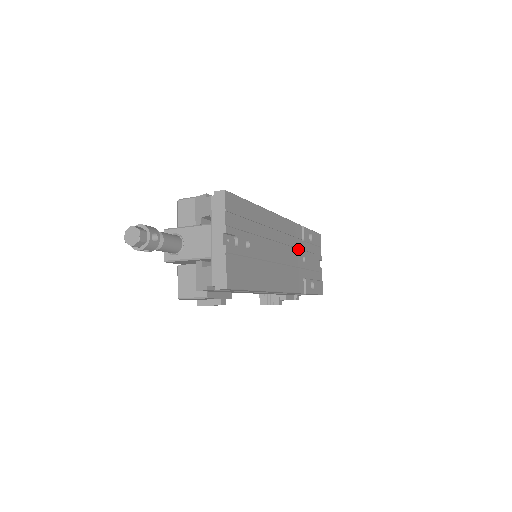
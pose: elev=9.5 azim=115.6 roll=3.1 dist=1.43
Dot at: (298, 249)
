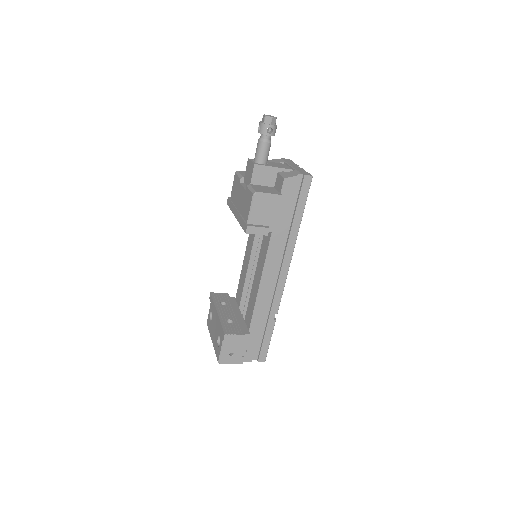
Dot at: occluded
